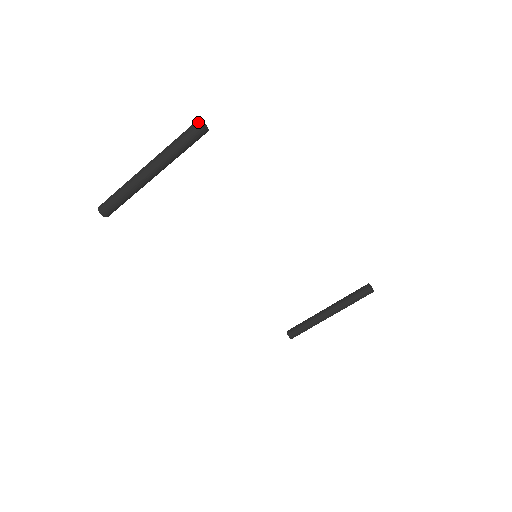
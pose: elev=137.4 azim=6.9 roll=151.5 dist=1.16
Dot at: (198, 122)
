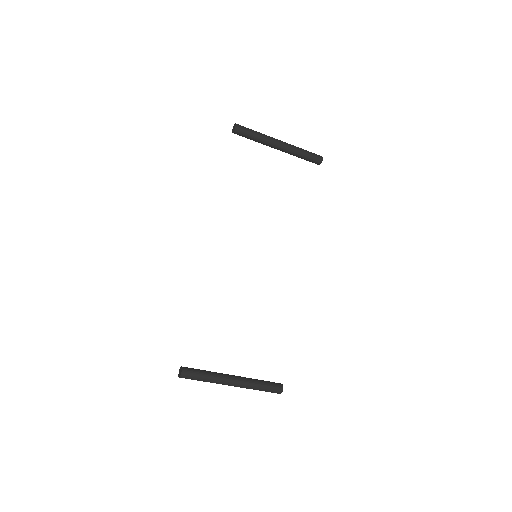
Dot at: occluded
